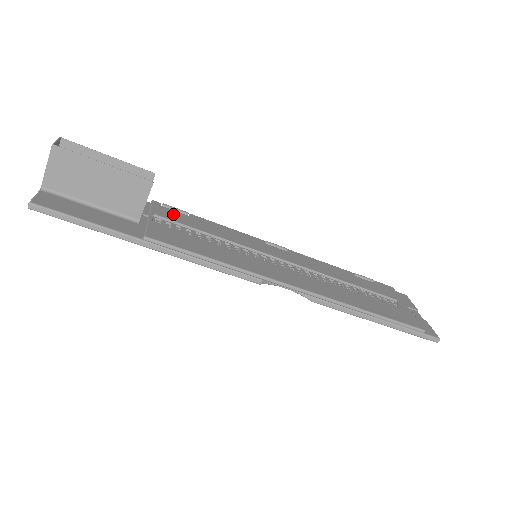
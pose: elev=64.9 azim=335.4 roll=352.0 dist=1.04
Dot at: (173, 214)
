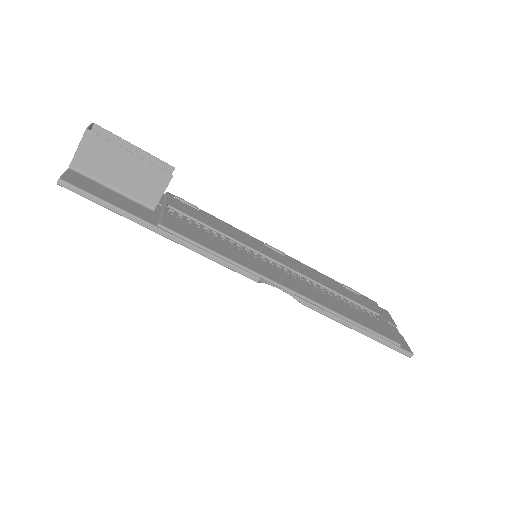
Dot at: (185, 207)
